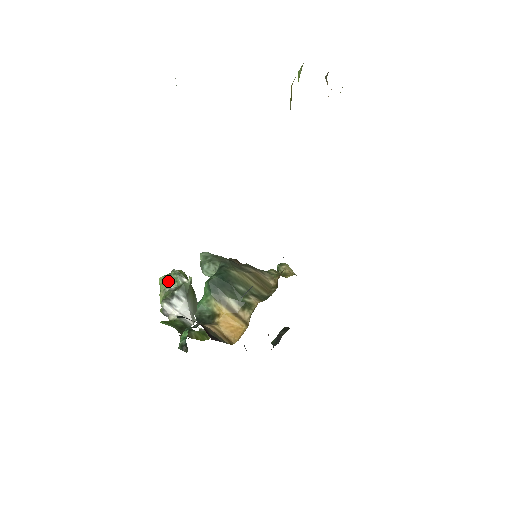
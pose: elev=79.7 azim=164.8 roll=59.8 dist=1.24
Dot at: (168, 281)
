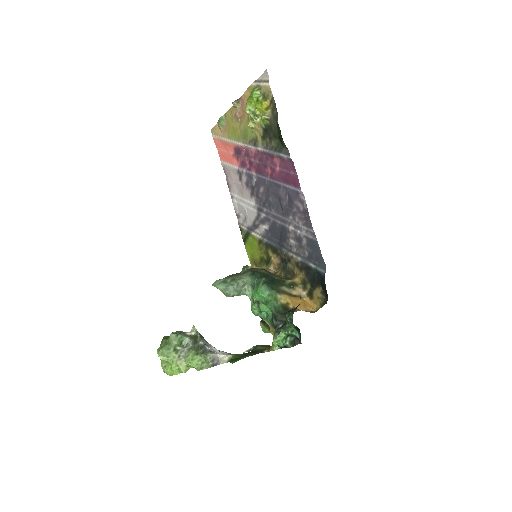
Dot at: (175, 347)
